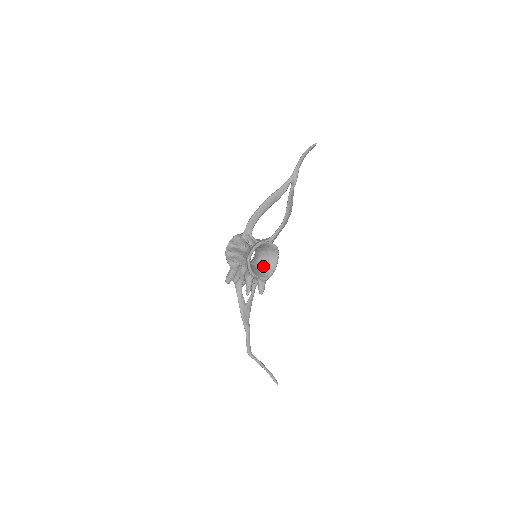
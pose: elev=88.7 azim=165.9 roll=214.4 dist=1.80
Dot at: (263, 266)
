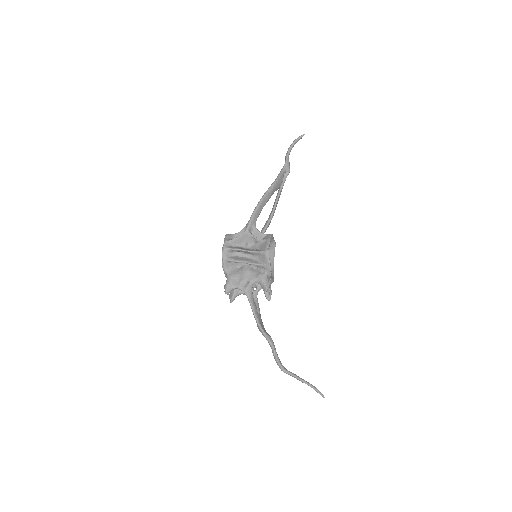
Dot at: occluded
